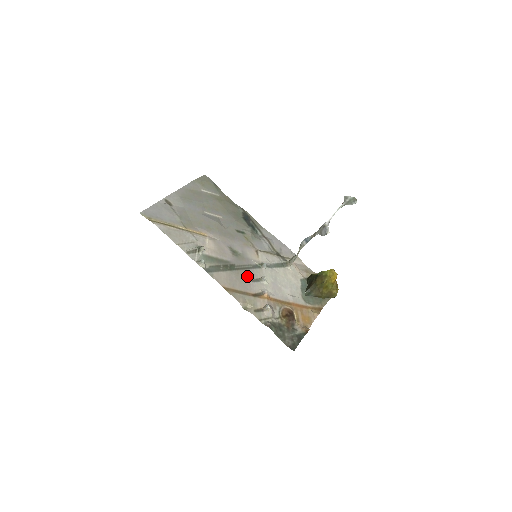
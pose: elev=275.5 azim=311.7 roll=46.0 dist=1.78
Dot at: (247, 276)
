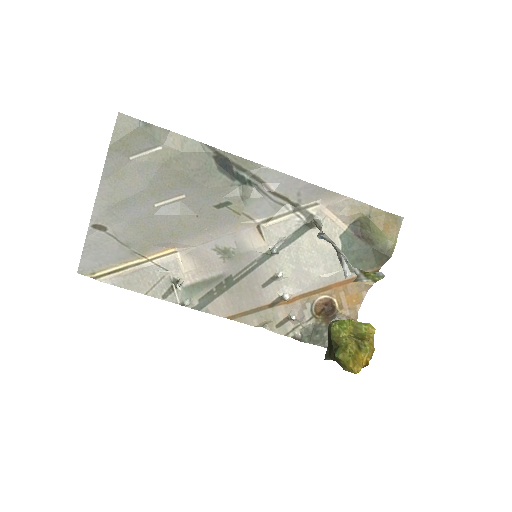
Dot at: (254, 284)
